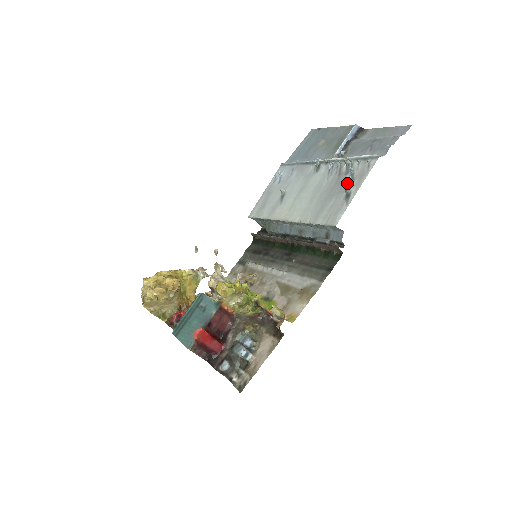
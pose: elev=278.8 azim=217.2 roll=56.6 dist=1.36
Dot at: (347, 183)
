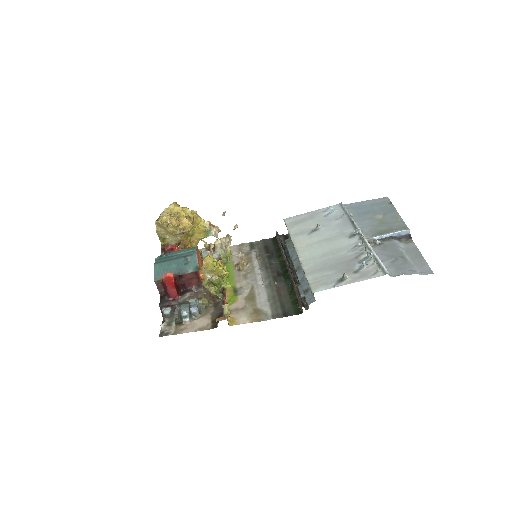
Dot at: (352, 270)
